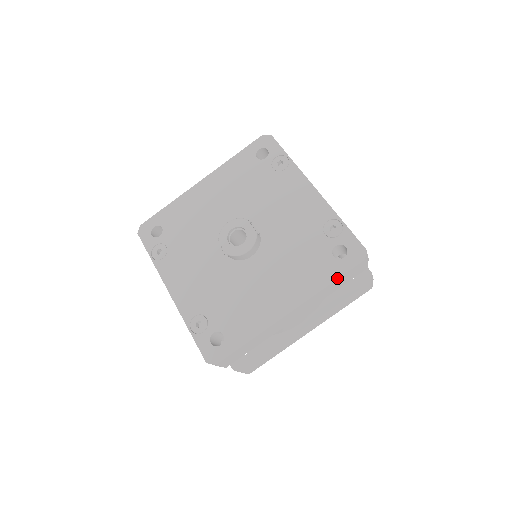
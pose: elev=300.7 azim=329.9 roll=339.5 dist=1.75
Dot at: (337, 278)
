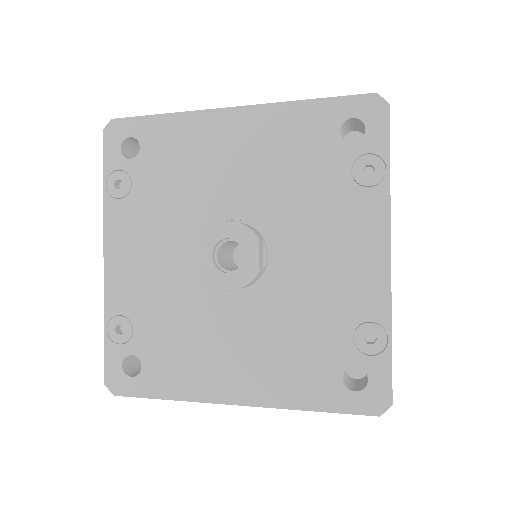
Dot at: (326, 411)
